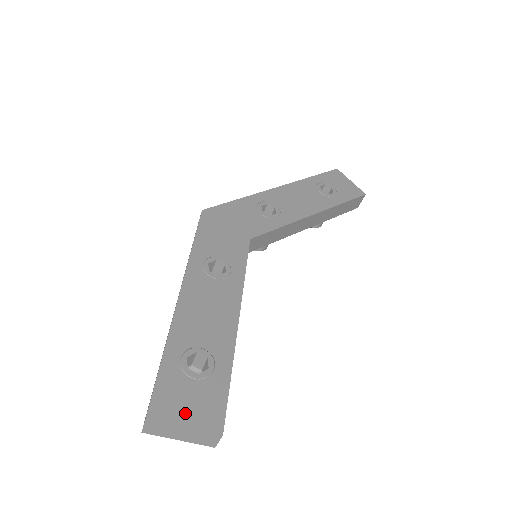
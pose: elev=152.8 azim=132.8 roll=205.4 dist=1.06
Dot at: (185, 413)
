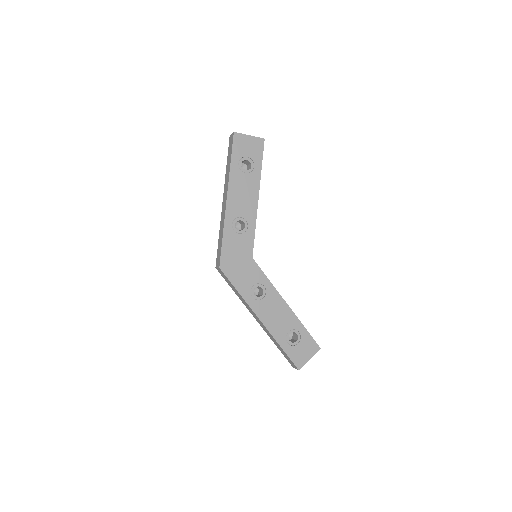
Dot at: (306, 356)
